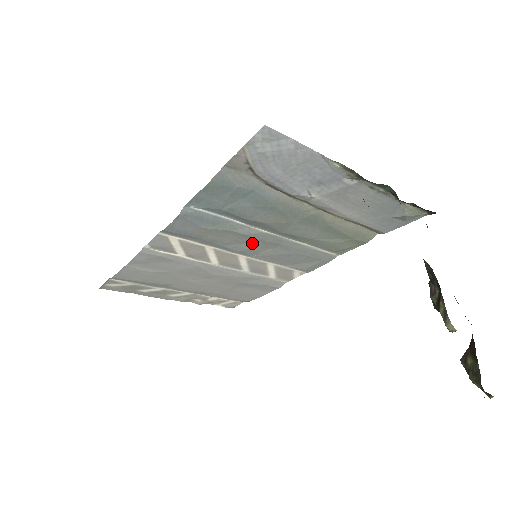
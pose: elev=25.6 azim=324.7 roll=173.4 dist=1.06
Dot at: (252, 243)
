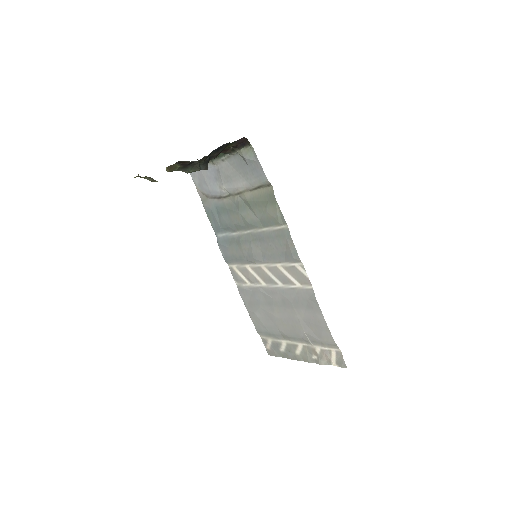
Dot at: (250, 247)
